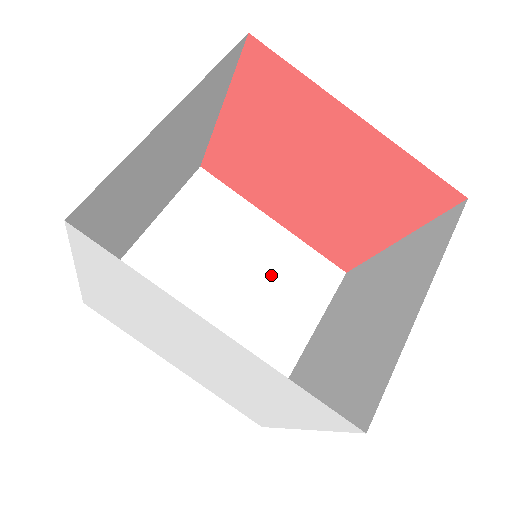
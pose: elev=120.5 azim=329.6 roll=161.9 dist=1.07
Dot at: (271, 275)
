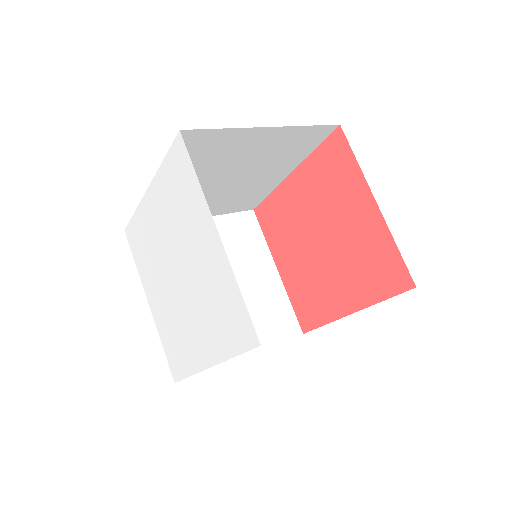
Dot at: occluded
